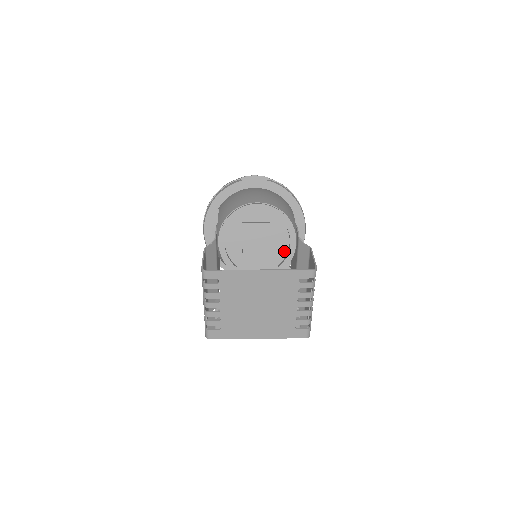
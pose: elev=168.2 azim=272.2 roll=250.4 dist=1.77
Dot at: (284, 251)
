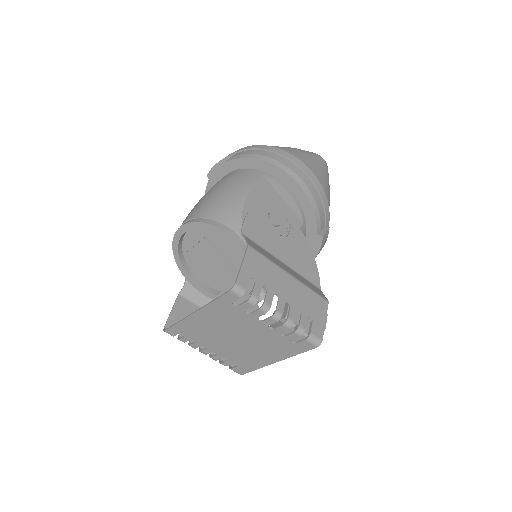
Dot at: occluded
